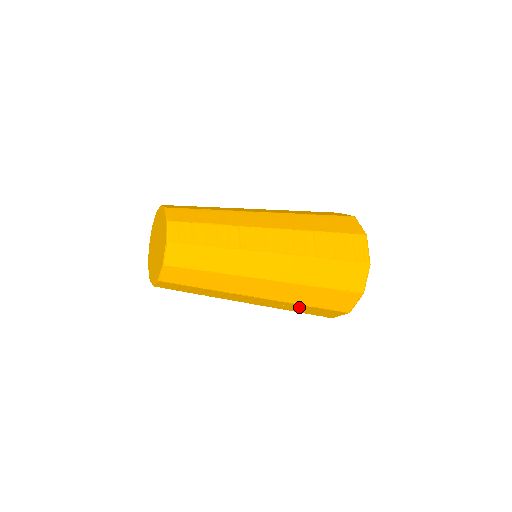
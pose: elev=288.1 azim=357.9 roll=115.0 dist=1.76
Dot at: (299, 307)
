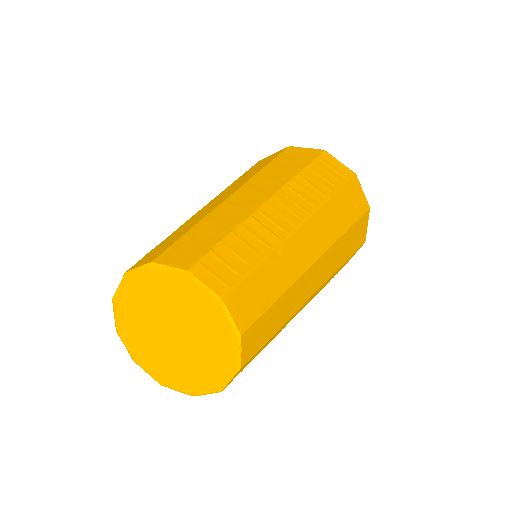
Dot at: occluded
